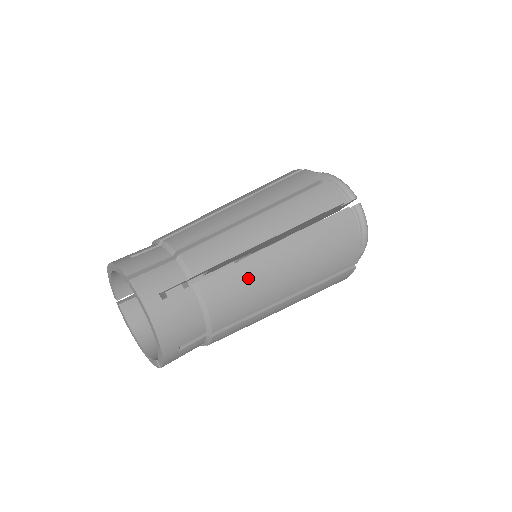
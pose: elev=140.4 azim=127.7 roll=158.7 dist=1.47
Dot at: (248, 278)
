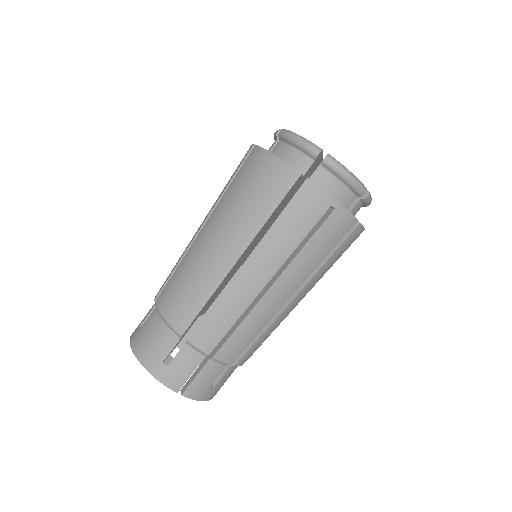
Dot at: occluded
